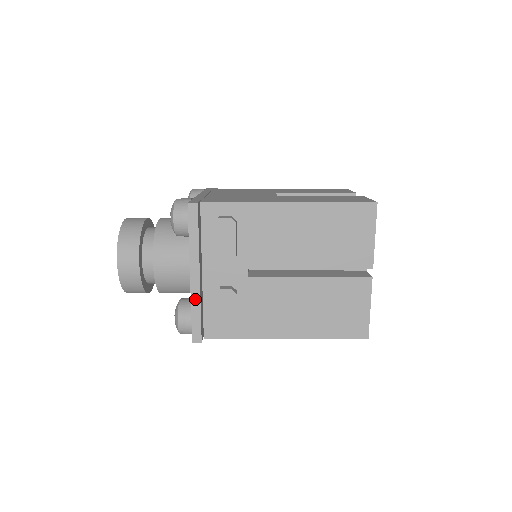
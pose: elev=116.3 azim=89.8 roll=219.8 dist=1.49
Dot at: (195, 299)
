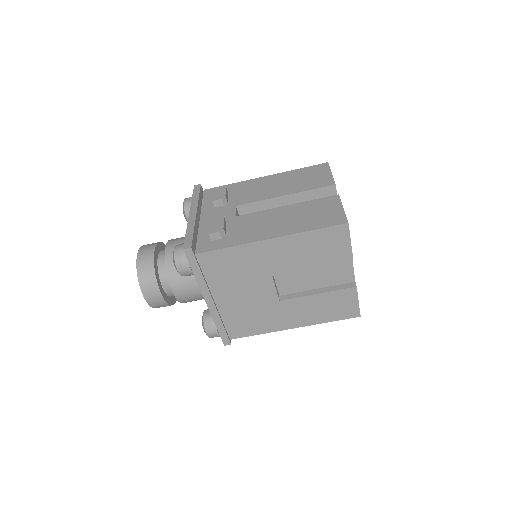
Dot at: occluded
